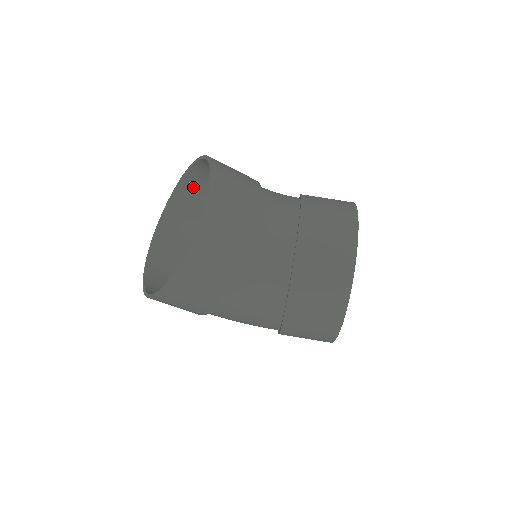
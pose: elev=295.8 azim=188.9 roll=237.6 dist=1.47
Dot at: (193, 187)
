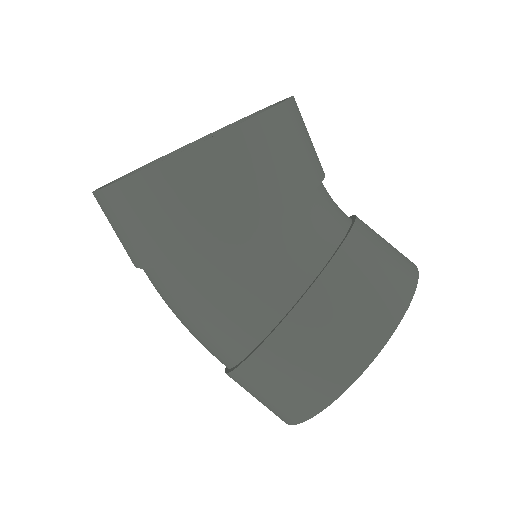
Dot at: occluded
